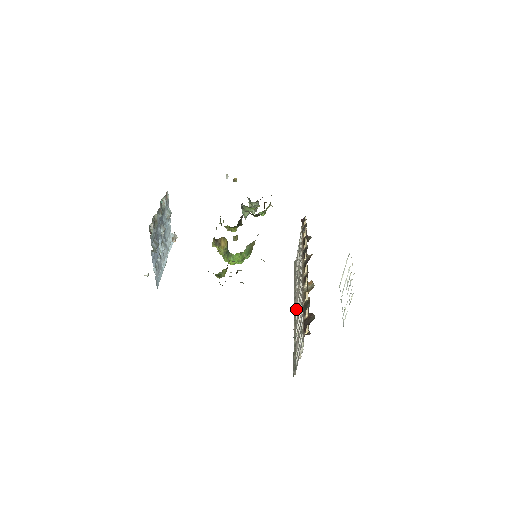
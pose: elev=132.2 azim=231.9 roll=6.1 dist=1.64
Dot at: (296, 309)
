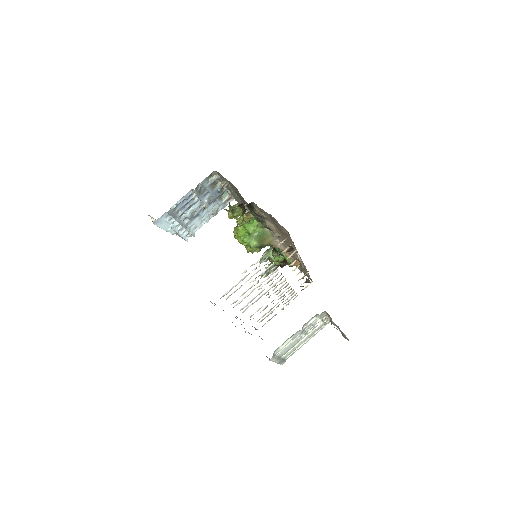
Dot at: (247, 307)
